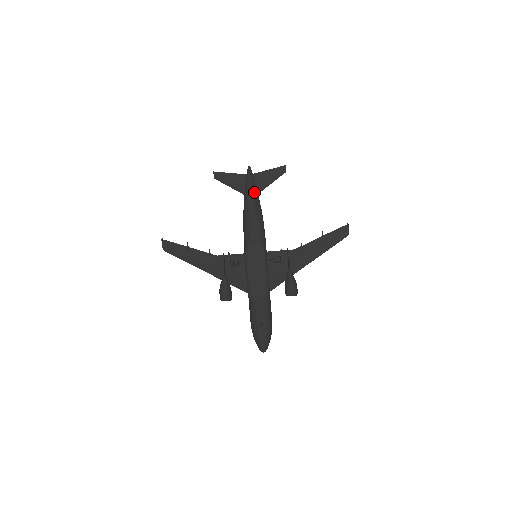
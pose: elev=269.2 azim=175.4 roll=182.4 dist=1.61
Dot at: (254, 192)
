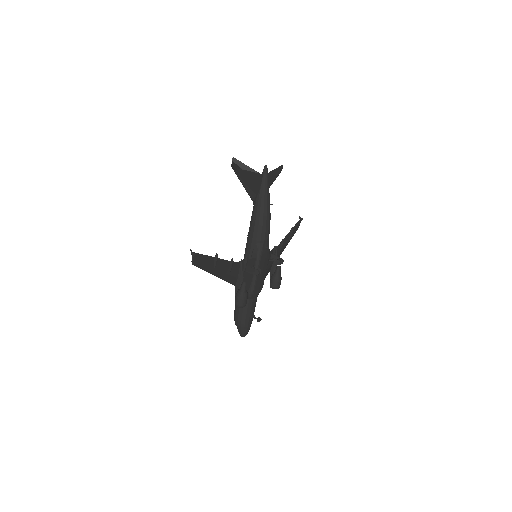
Dot at: occluded
